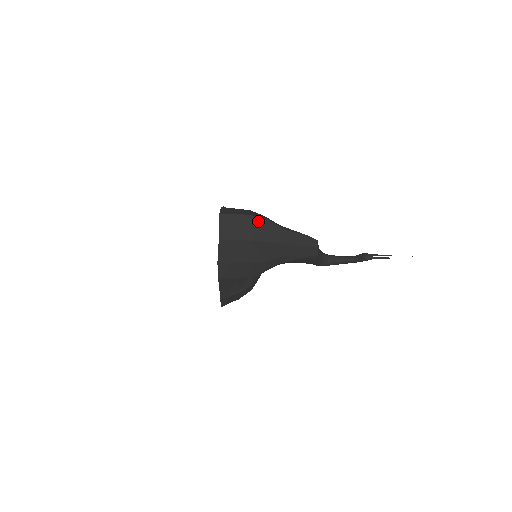
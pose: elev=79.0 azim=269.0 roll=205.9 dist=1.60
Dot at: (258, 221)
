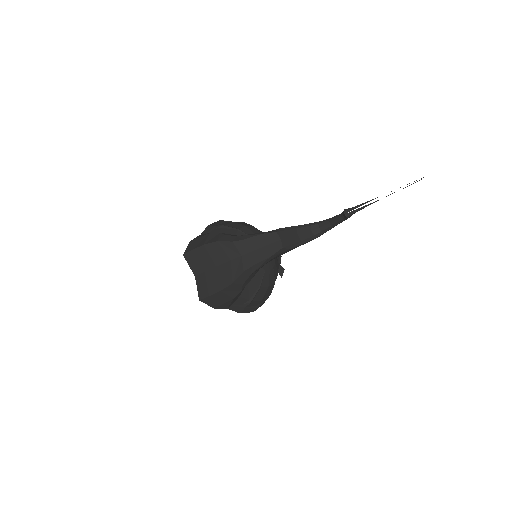
Dot at: (212, 247)
